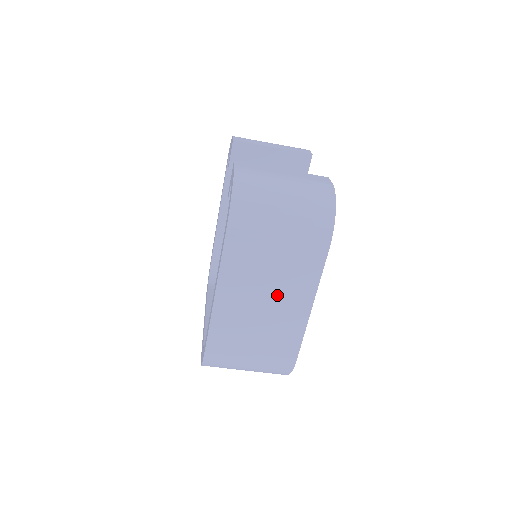
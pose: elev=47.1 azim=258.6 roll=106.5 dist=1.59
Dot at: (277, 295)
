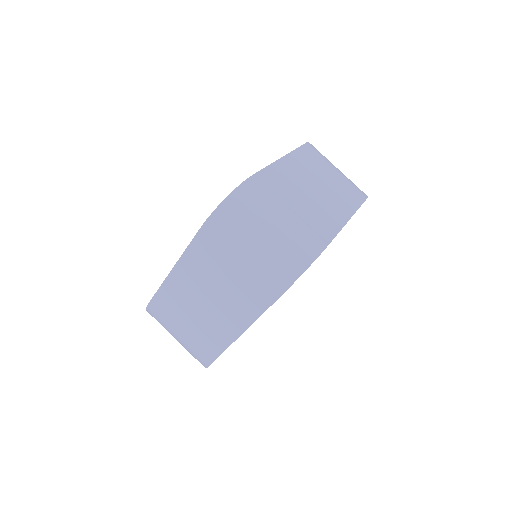
Dot at: (326, 193)
